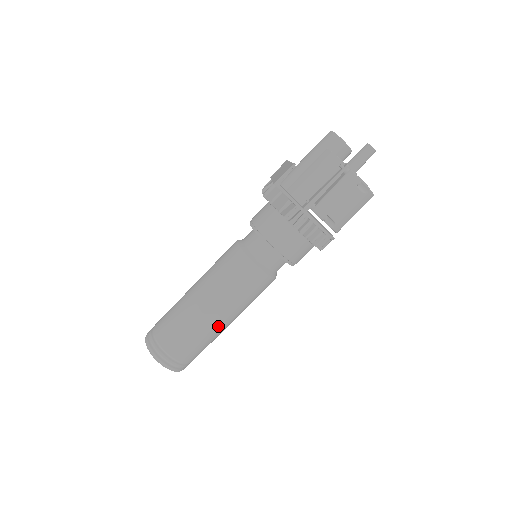
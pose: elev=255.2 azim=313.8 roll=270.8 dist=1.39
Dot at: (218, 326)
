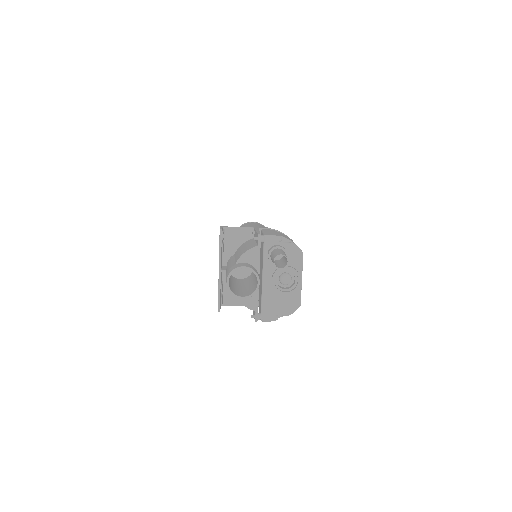
Dot at: occluded
